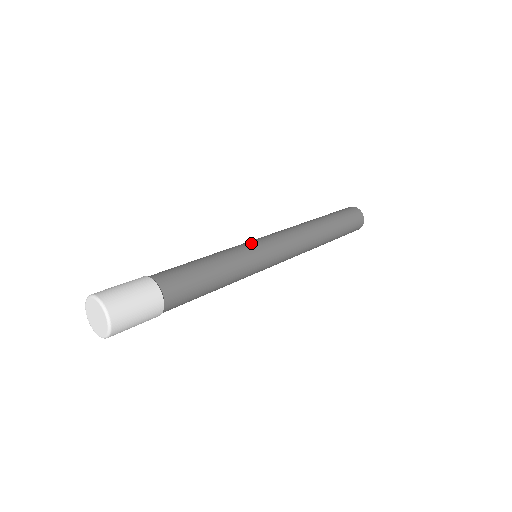
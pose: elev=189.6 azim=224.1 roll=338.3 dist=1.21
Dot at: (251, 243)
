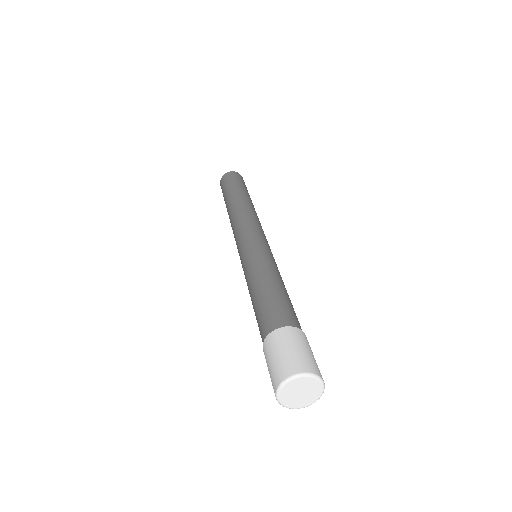
Dot at: (264, 247)
